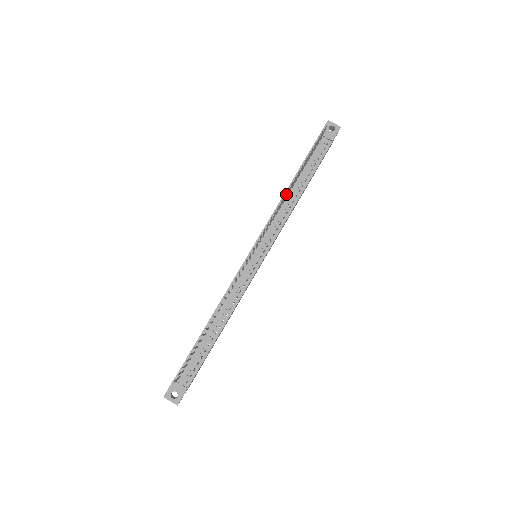
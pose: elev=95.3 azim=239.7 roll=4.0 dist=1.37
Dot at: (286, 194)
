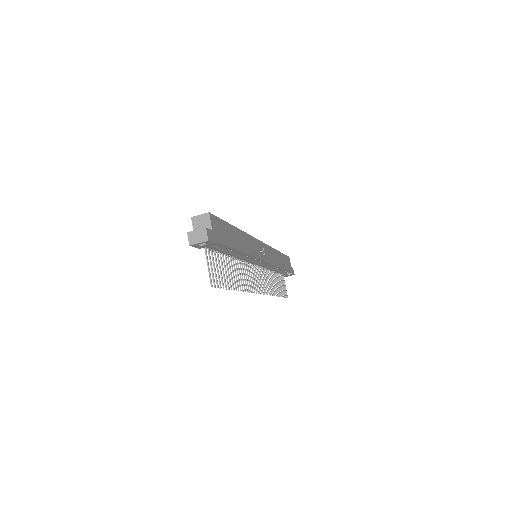
Dot at: (242, 288)
